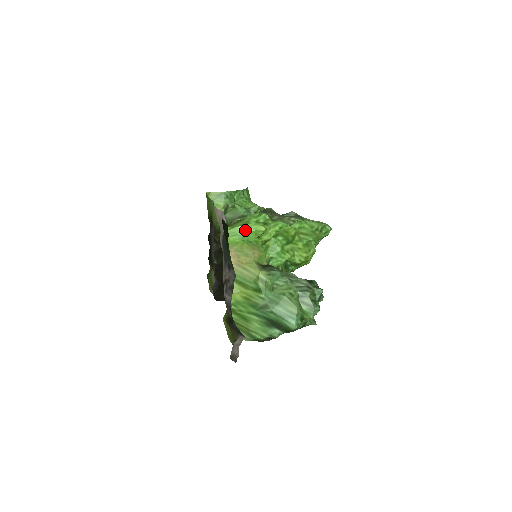
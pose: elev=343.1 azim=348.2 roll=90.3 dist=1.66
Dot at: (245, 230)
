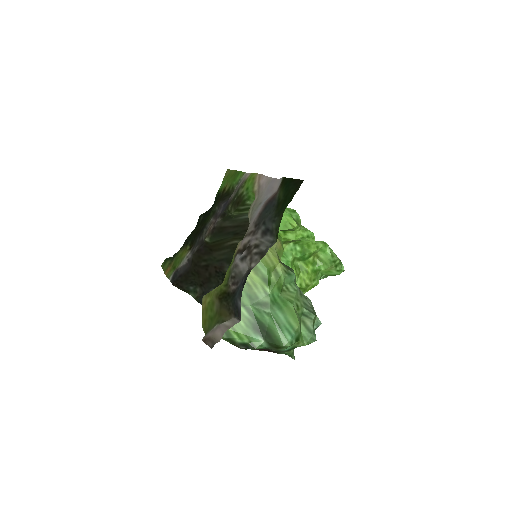
Dot at: occluded
